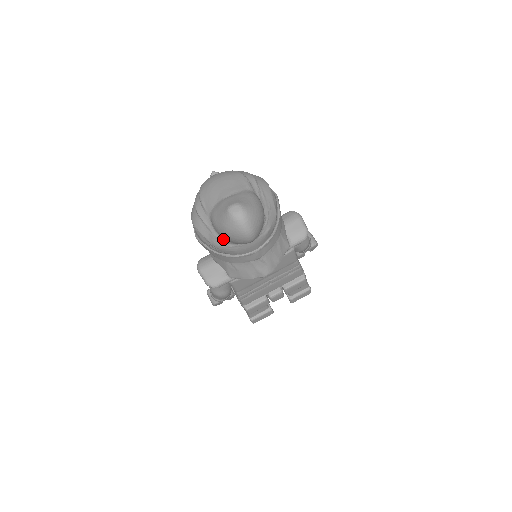
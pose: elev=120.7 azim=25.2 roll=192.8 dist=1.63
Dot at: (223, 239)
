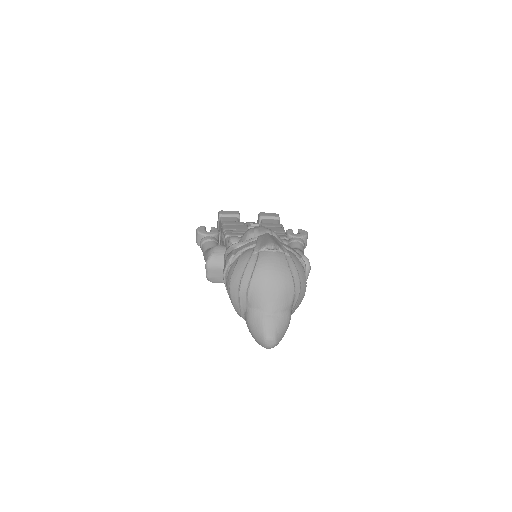
Dot at: occluded
